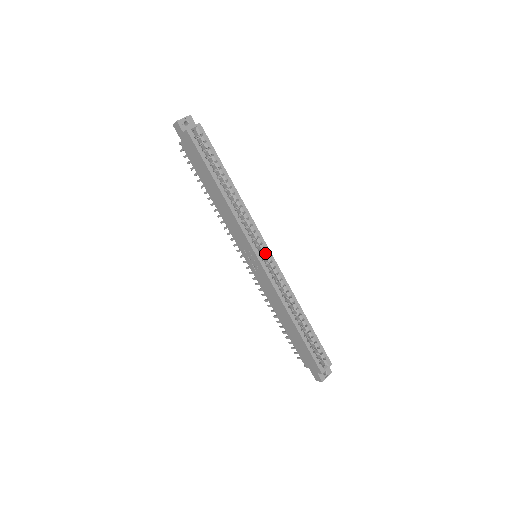
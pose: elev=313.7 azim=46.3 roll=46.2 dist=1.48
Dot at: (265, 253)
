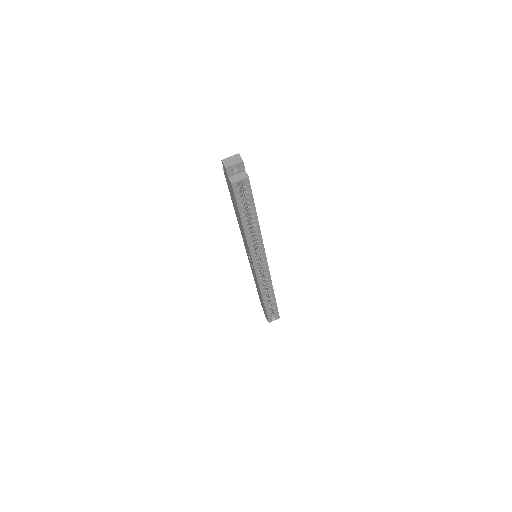
Dot at: (263, 265)
